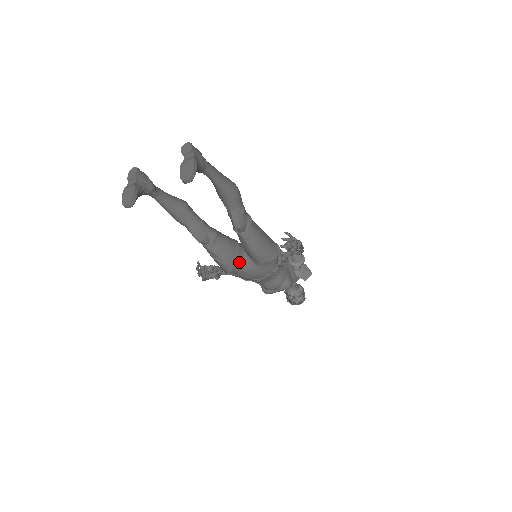
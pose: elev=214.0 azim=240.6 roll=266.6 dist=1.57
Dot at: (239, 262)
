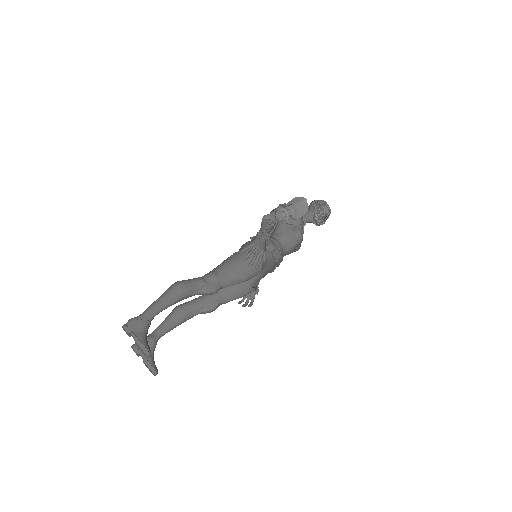
Dot at: (251, 279)
